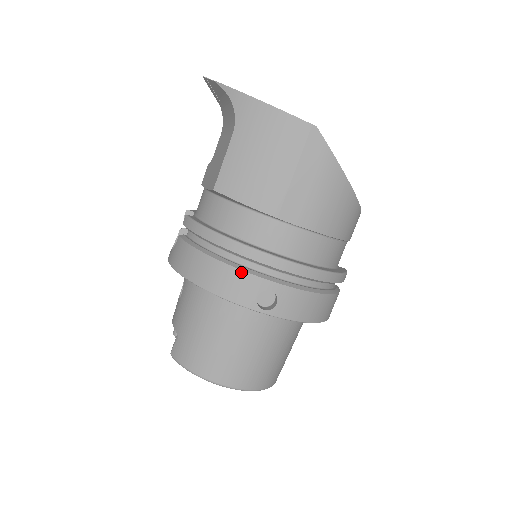
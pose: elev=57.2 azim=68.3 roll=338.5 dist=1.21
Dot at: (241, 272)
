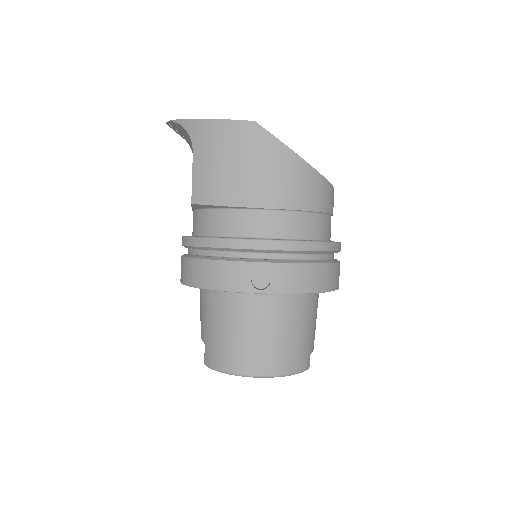
Dot at: (231, 263)
